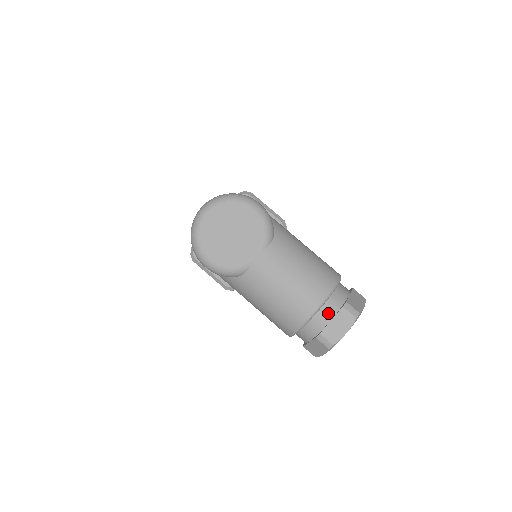
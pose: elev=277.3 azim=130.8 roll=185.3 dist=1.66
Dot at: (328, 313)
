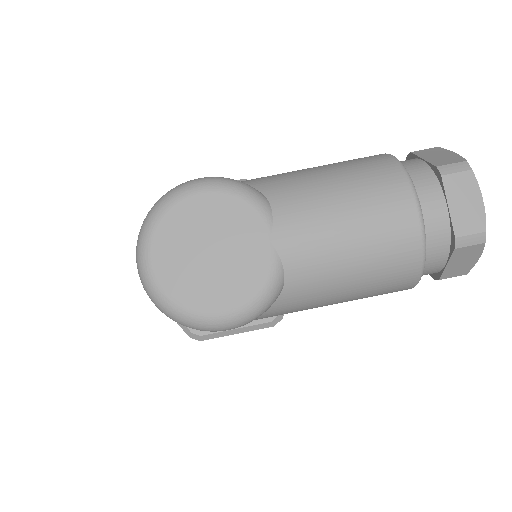
Dot at: (434, 204)
